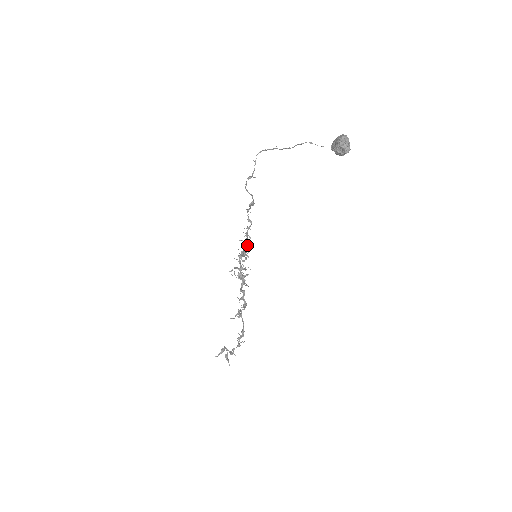
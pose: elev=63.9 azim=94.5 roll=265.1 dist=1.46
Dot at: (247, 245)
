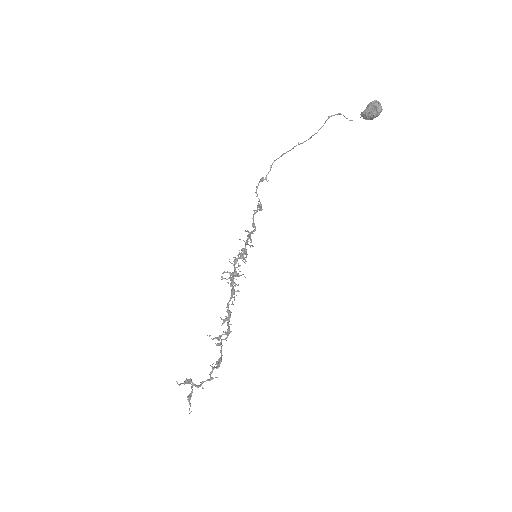
Dot at: occluded
